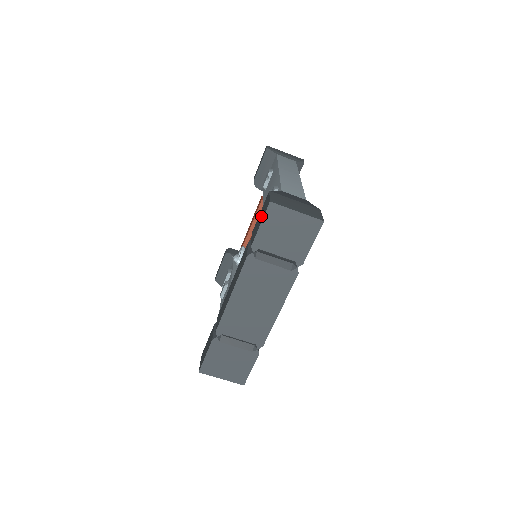
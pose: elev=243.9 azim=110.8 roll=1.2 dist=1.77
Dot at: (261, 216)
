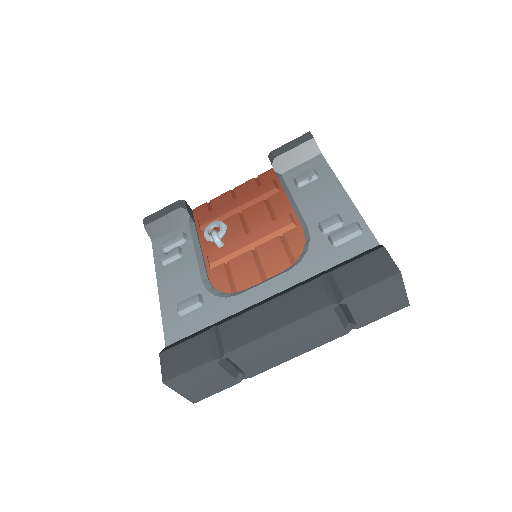
Dot at: (370, 272)
